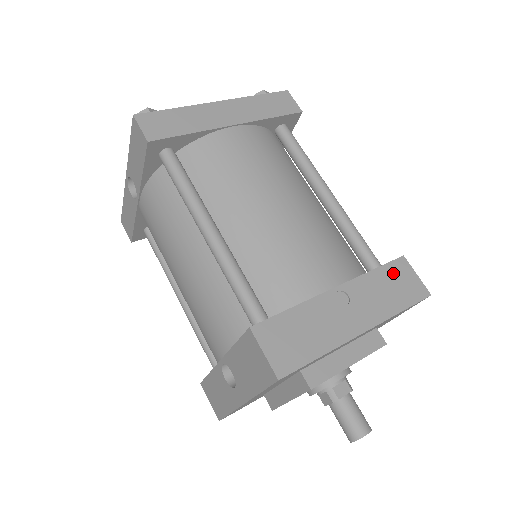
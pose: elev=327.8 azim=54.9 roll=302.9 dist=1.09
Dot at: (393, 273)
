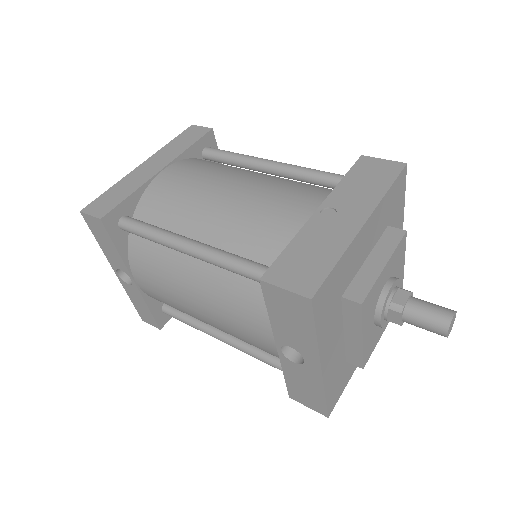
Dot at: (361, 171)
